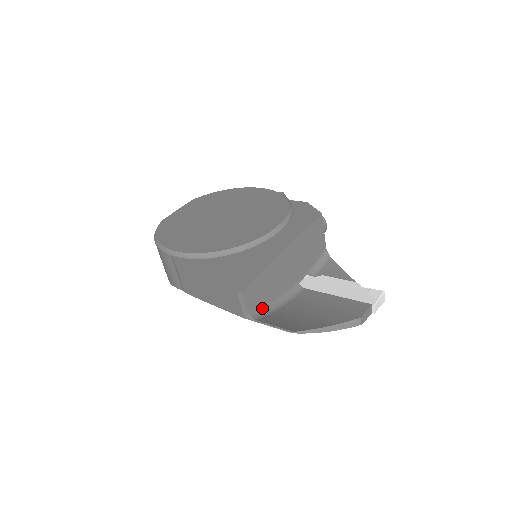
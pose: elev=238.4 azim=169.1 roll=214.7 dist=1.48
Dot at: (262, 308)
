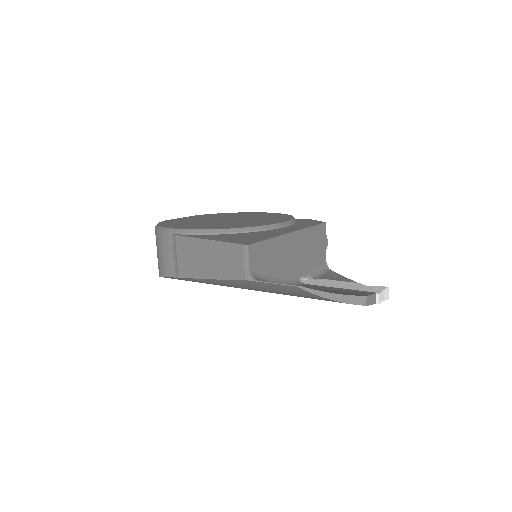
Dot at: (264, 277)
